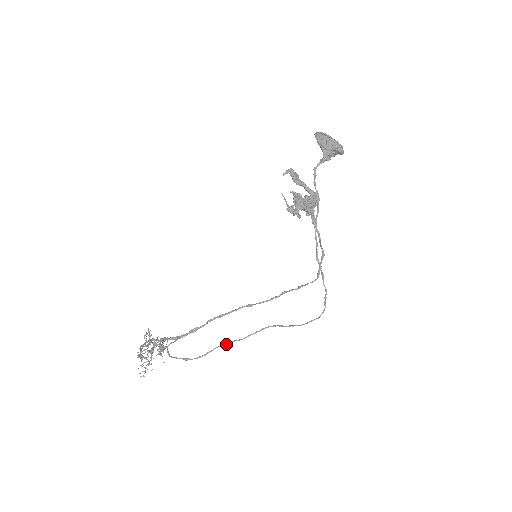
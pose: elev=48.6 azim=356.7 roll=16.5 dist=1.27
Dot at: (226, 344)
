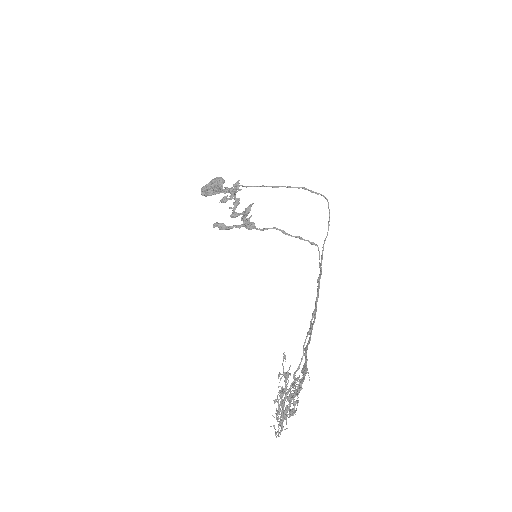
Dot at: (317, 291)
